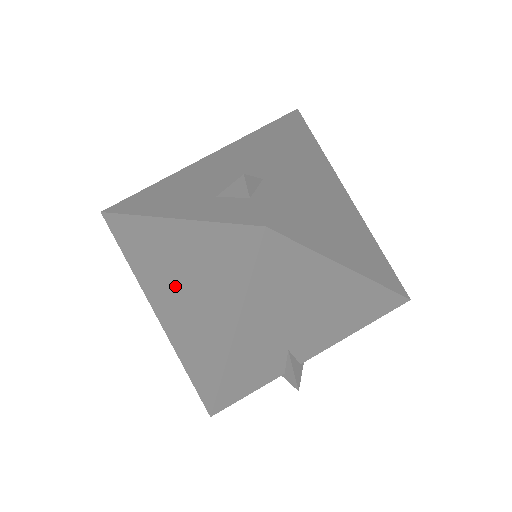
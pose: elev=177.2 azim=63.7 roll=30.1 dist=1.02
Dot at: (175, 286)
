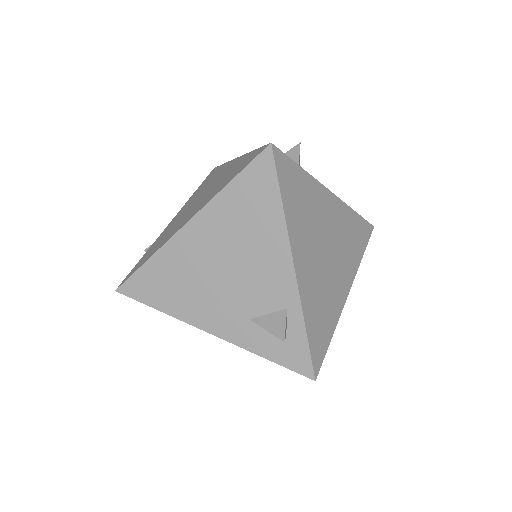
Dot at: occluded
